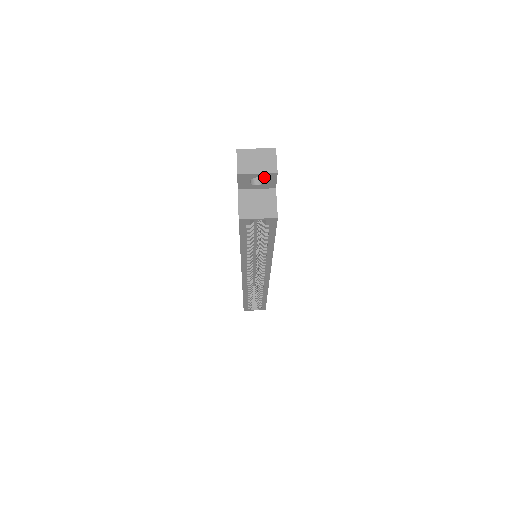
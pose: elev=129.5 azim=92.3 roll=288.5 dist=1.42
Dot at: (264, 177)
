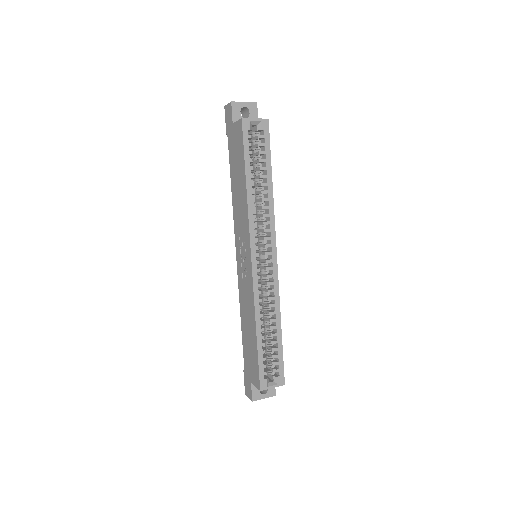
Dot at: (249, 107)
